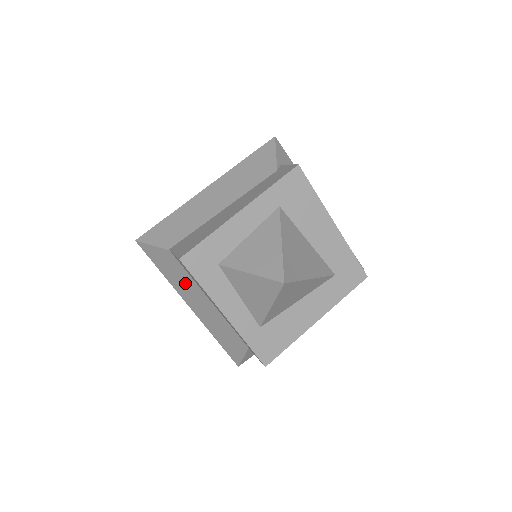
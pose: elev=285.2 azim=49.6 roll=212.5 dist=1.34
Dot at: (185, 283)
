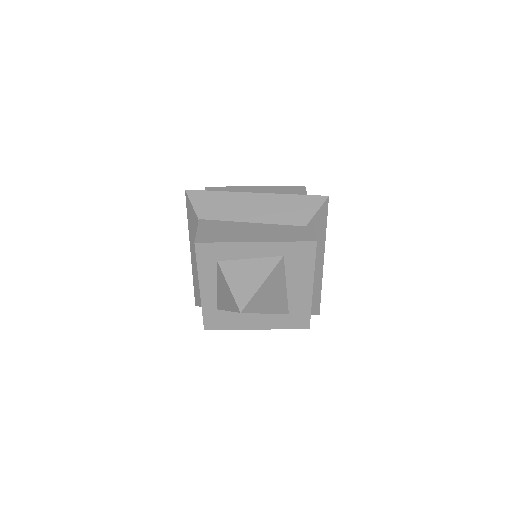
Dot at: occluded
